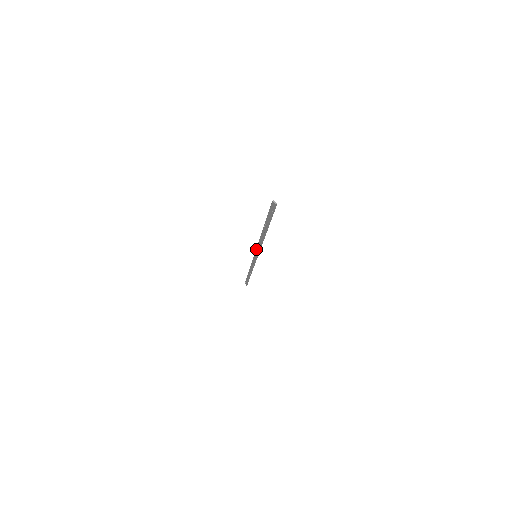
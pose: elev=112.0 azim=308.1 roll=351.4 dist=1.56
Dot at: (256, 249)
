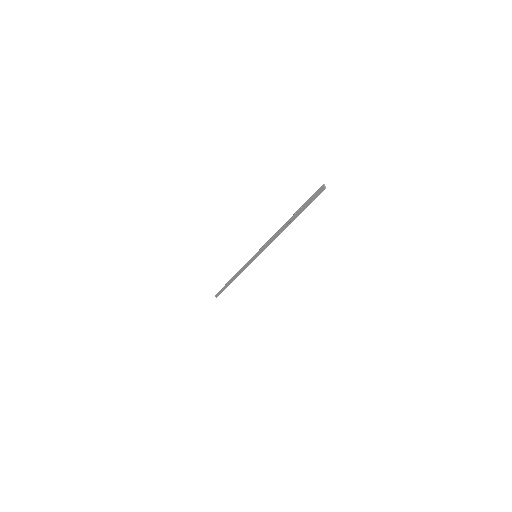
Dot at: (262, 246)
